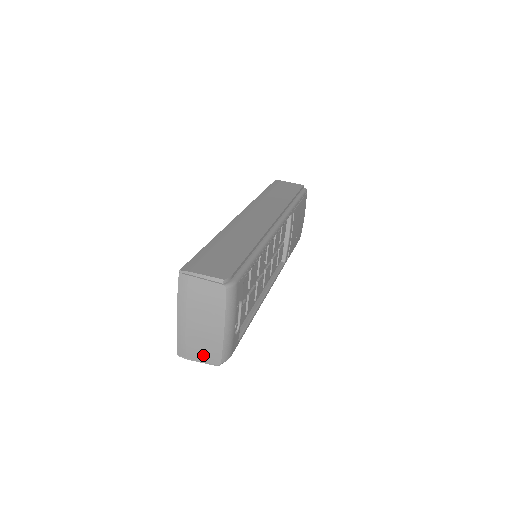
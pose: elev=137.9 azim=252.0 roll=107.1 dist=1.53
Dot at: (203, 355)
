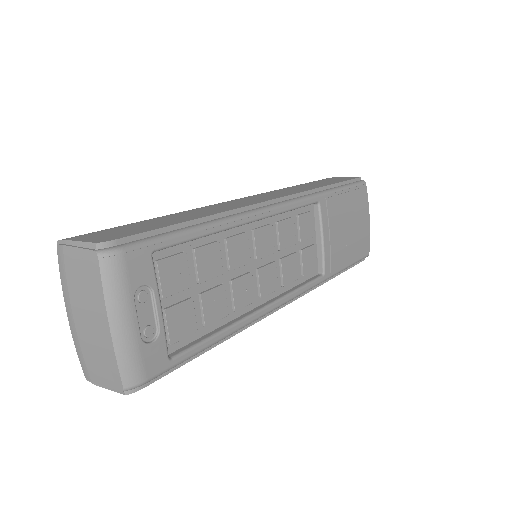
Dot at: (103, 375)
